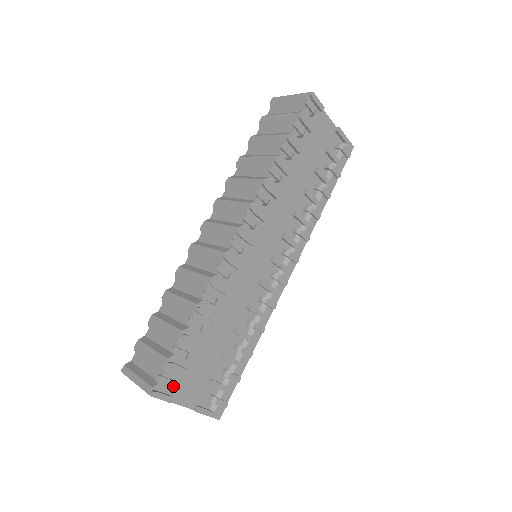
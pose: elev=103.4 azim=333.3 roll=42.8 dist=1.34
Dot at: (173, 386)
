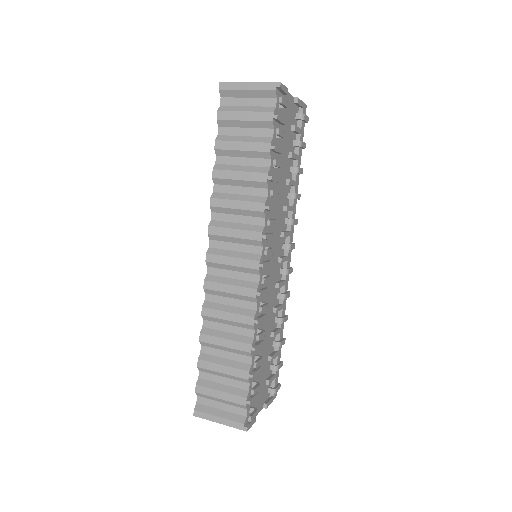
Dot at: occluded
